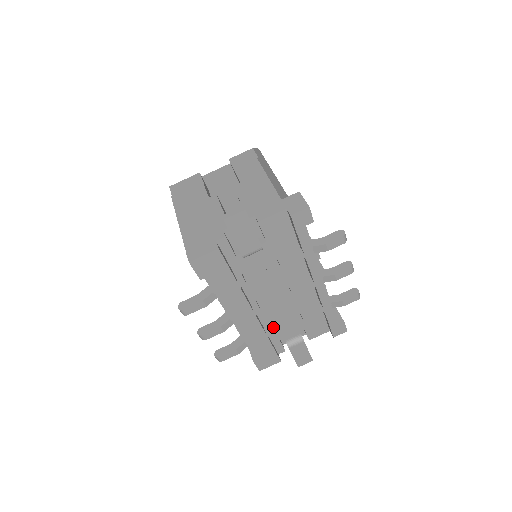
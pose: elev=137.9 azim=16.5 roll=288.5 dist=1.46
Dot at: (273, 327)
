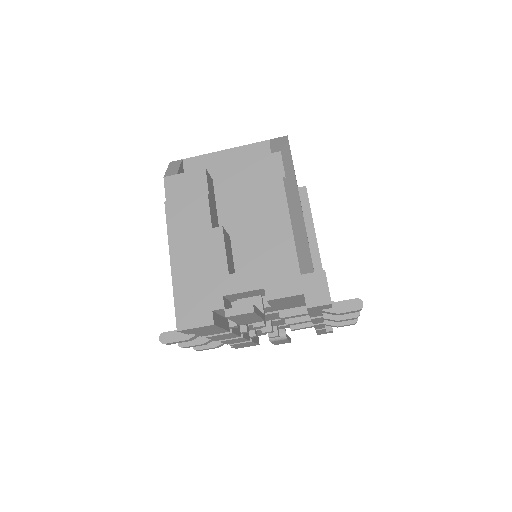
Dot at: occluded
